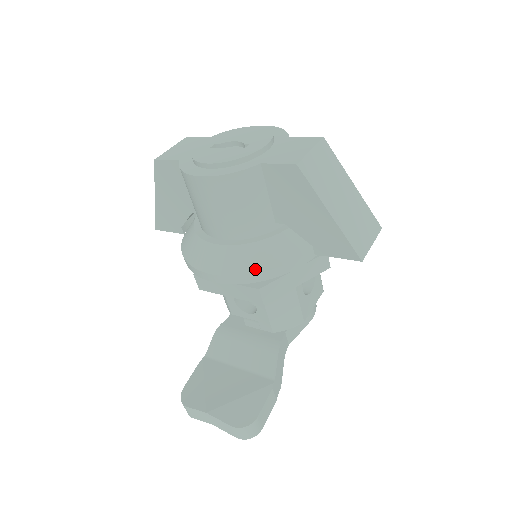
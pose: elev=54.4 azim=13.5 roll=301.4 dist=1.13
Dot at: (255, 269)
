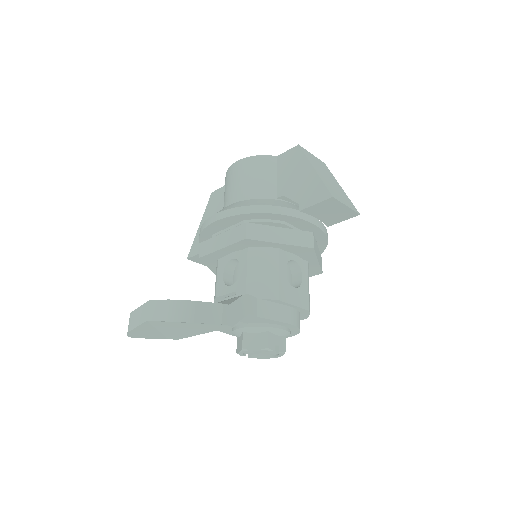
Dot at: (249, 205)
